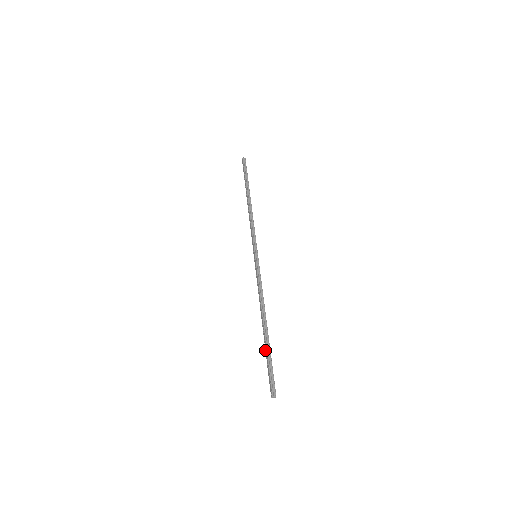
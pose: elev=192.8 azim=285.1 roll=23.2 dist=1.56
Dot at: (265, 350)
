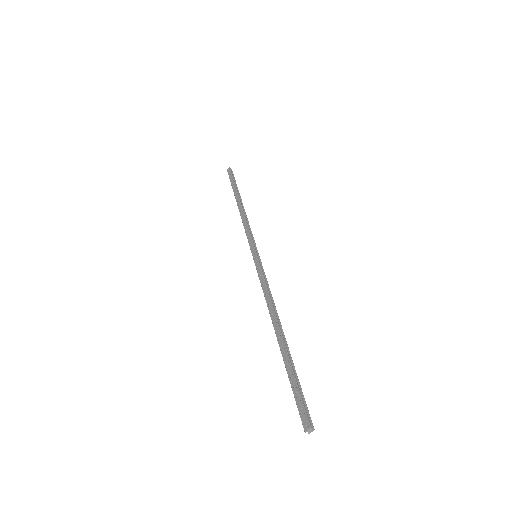
Dot at: (285, 363)
